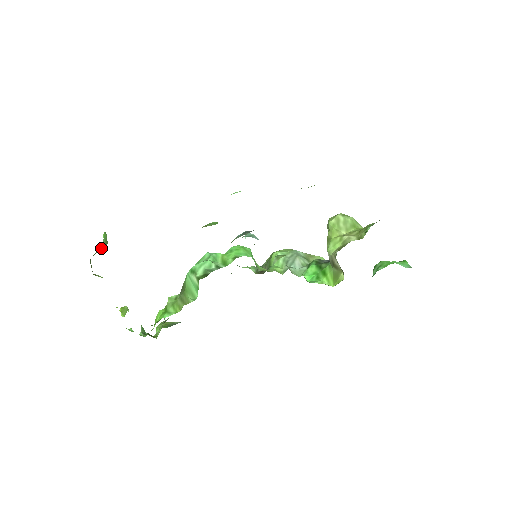
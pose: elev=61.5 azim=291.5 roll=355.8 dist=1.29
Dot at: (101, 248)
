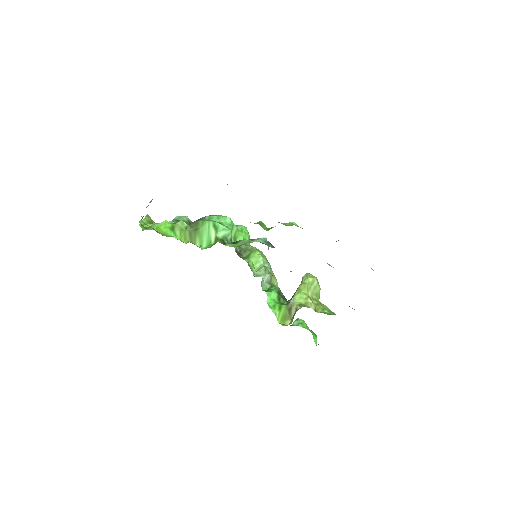
Dot at: occluded
